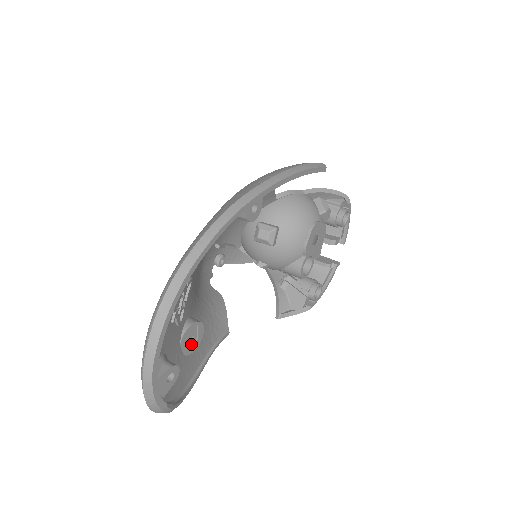
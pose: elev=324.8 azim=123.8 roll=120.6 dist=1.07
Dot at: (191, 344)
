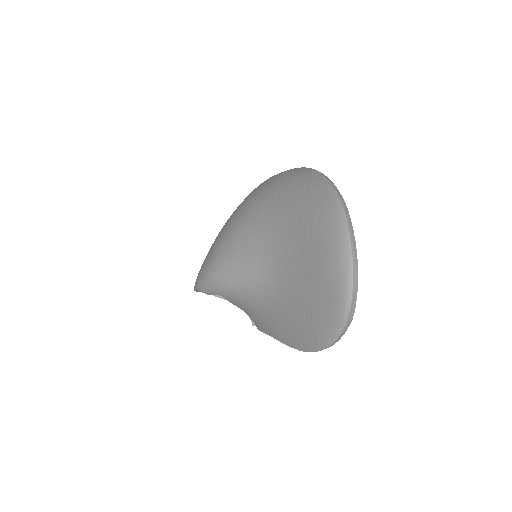
Dot at: occluded
